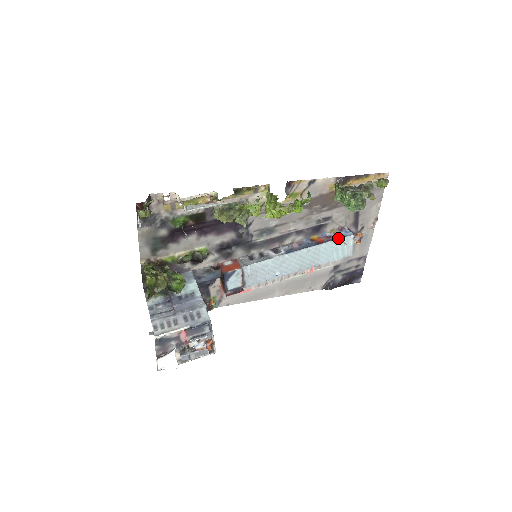
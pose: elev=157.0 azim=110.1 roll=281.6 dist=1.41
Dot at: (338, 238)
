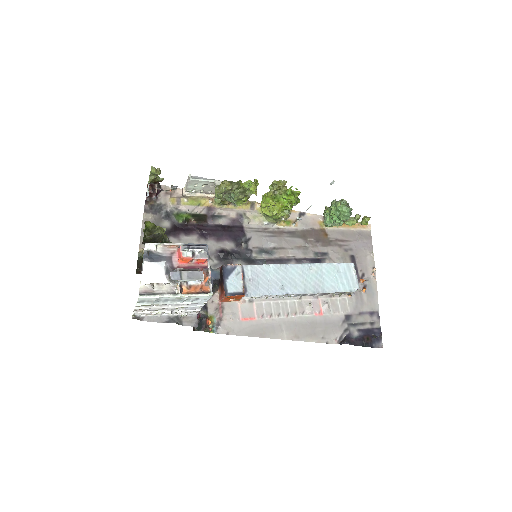
Dot at: (338, 263)
